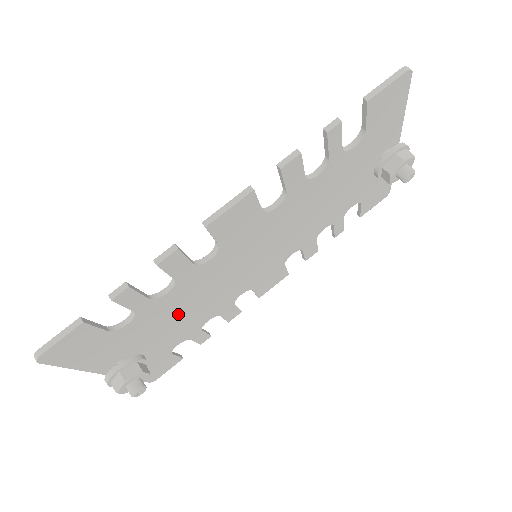
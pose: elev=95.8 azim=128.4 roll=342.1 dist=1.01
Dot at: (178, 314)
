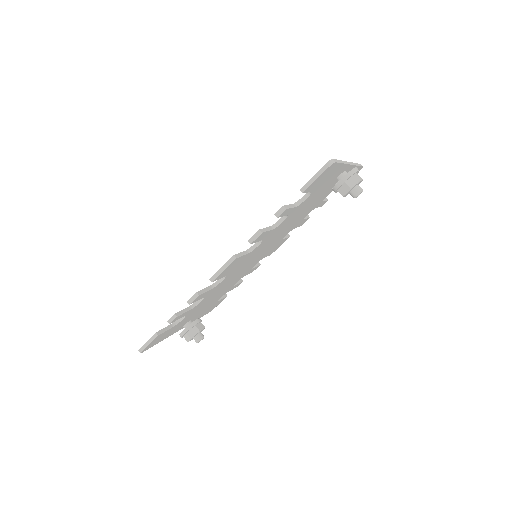
Dot at: (213, 297)
